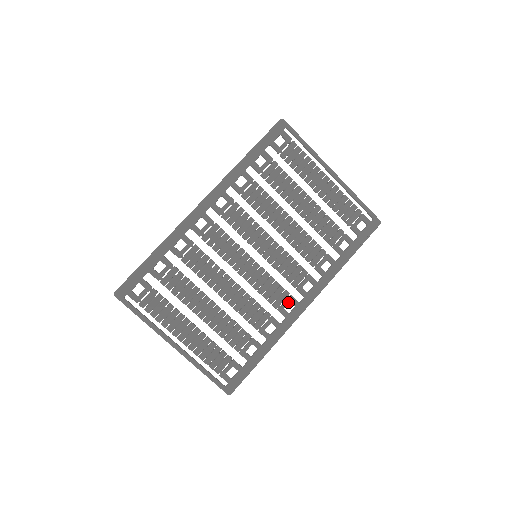
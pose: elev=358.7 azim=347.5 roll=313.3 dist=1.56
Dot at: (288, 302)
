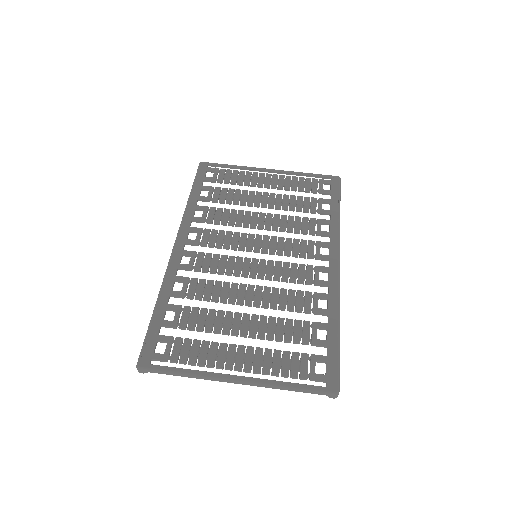
Dot at: (318, 272)
